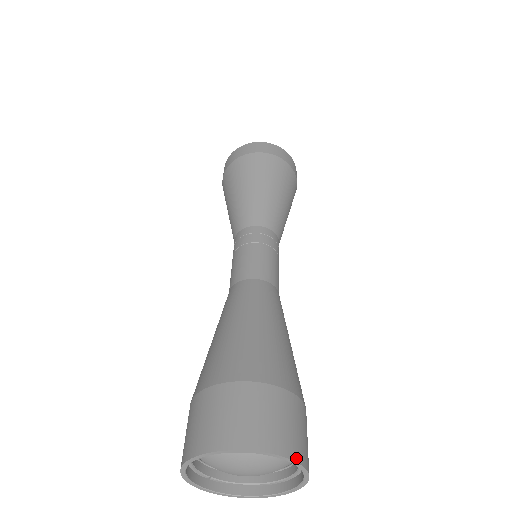
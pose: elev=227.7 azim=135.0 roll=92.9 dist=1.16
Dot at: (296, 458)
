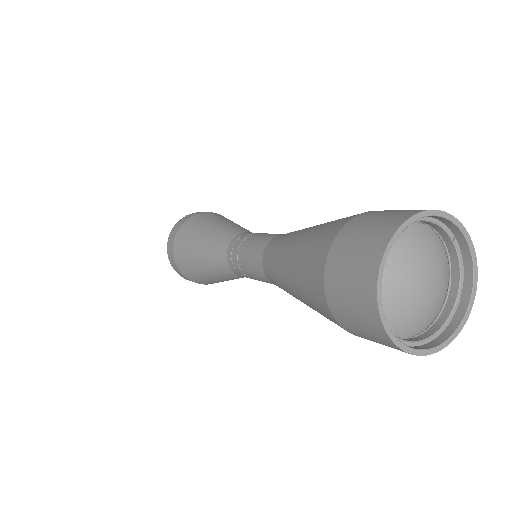
Dot at: (467, 238)
